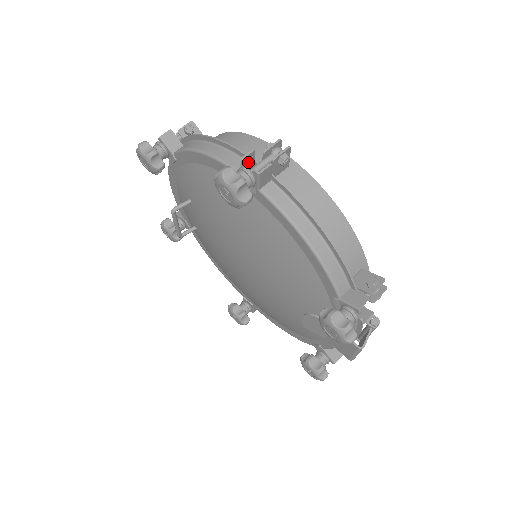
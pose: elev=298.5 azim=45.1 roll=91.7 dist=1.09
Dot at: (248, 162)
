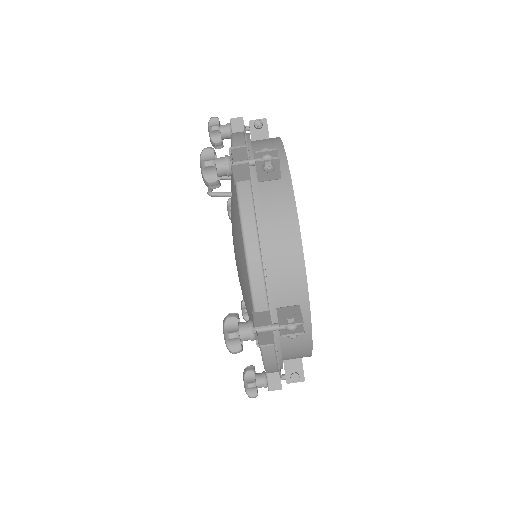
Dot at: (262, 321)
